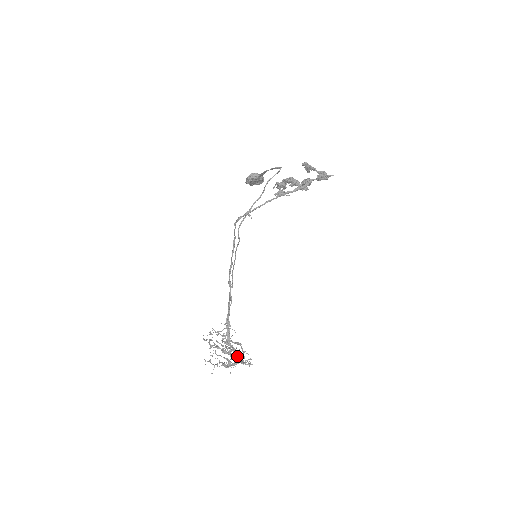
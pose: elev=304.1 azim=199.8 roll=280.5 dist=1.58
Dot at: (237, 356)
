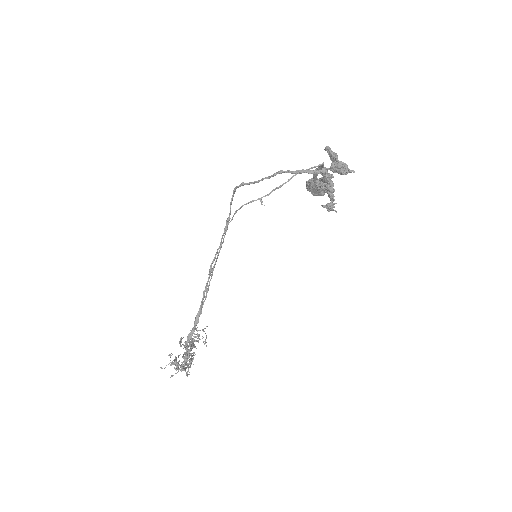
Dot at: (182, 357)
